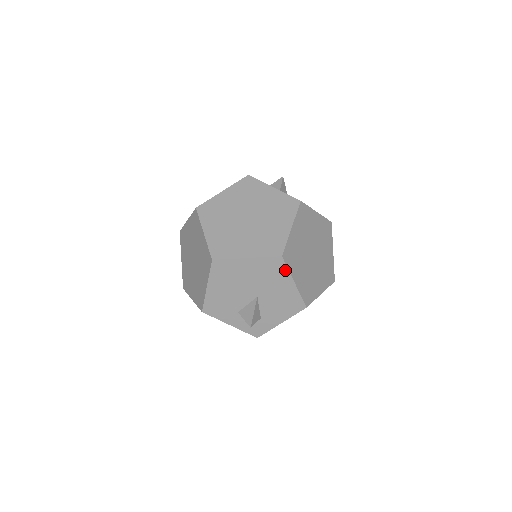
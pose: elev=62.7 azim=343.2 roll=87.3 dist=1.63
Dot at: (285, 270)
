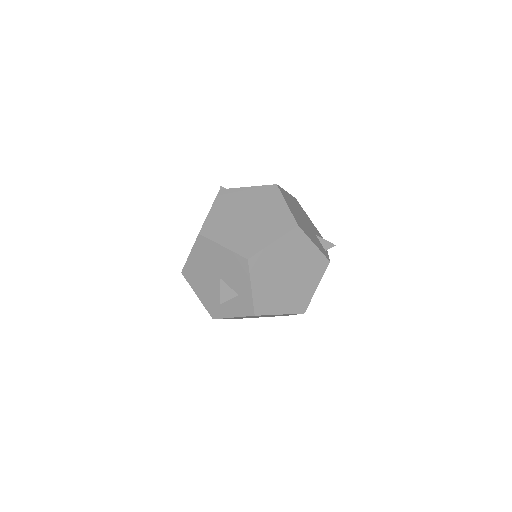
Dot at: (210, 242)
